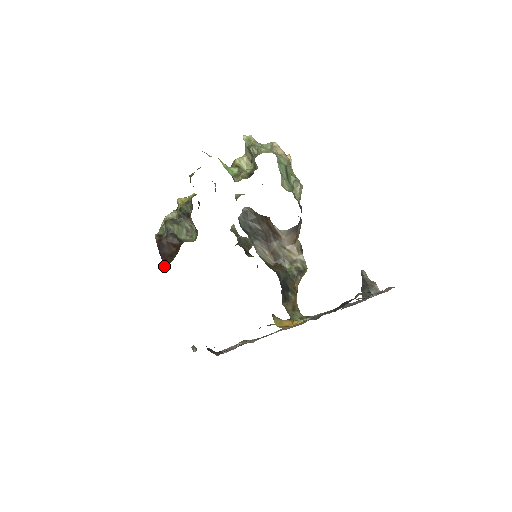
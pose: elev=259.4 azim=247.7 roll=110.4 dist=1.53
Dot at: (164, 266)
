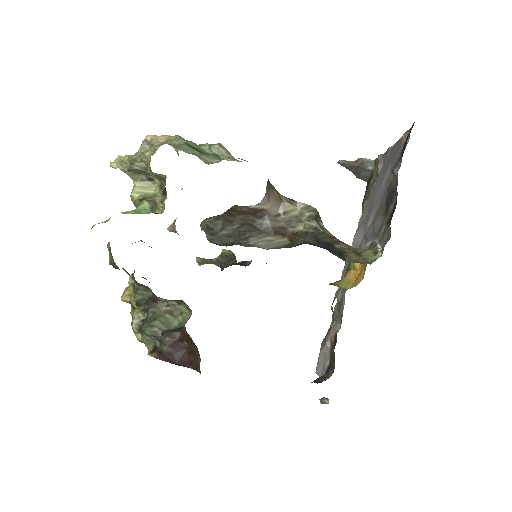
Dot at: (197, 370)
